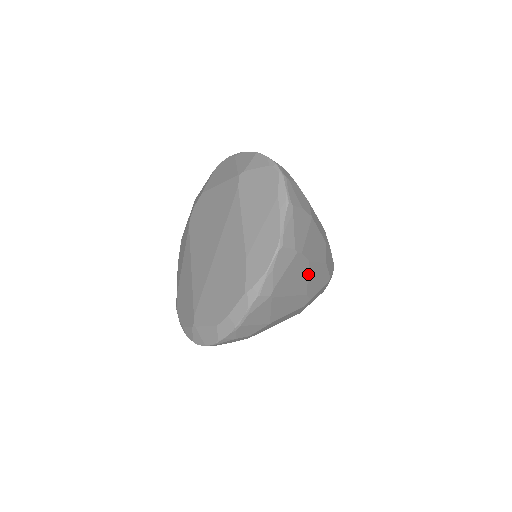
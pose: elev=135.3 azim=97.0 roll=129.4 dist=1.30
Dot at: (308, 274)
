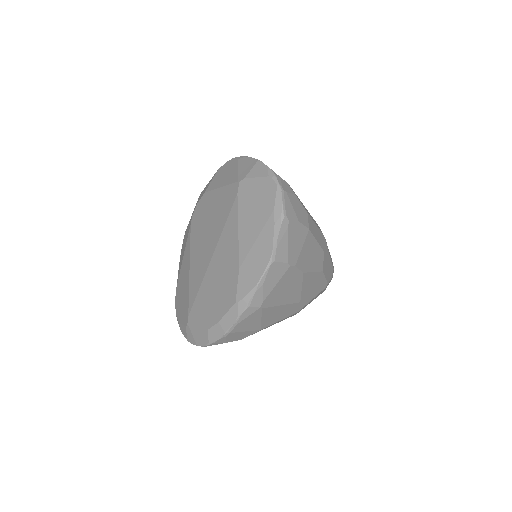
Dot at: (302, 284)
